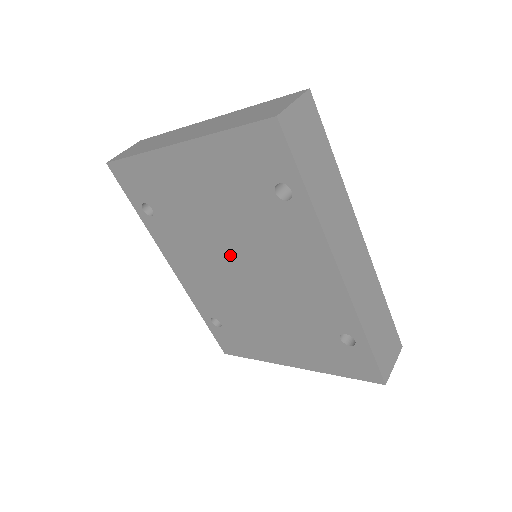
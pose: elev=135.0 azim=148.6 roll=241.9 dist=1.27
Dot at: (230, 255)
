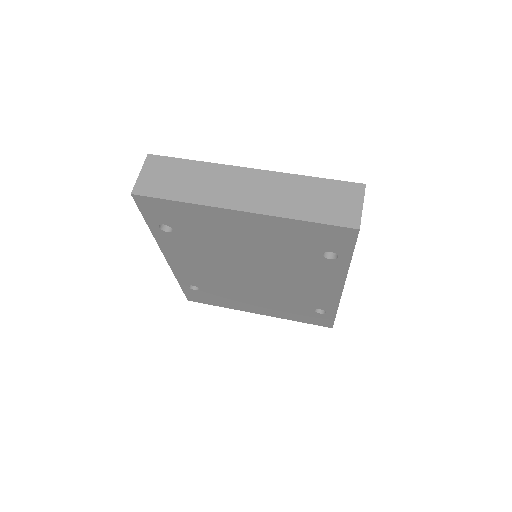
Dot at: (246, 266)
